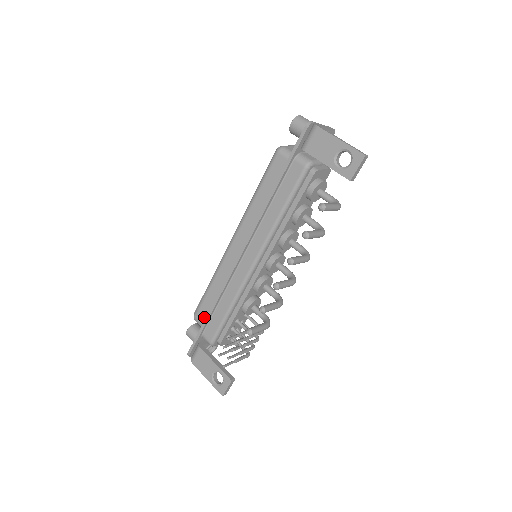
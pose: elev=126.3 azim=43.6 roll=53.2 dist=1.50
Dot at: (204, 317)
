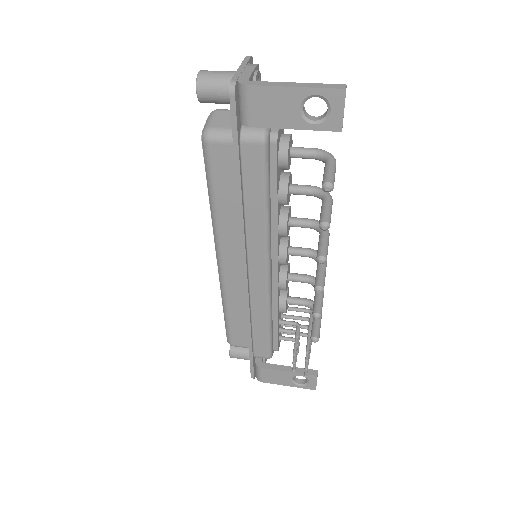
Dot at: (242, 340)
